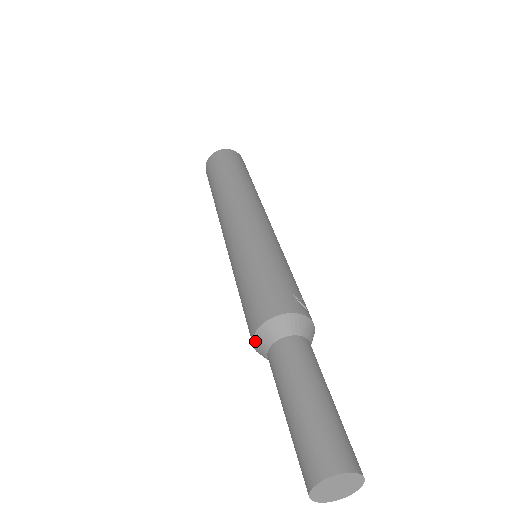
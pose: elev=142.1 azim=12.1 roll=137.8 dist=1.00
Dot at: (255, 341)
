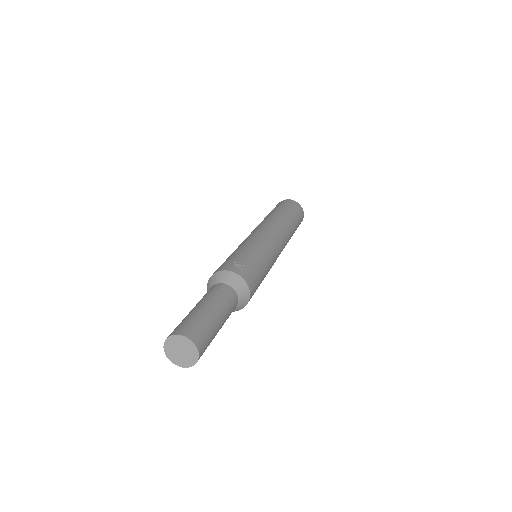
Dot at: occluded
